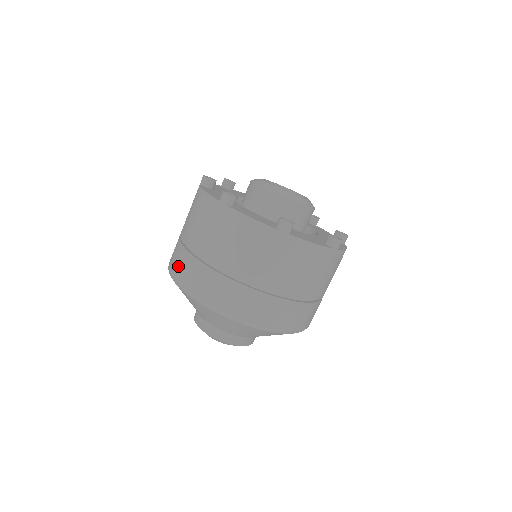
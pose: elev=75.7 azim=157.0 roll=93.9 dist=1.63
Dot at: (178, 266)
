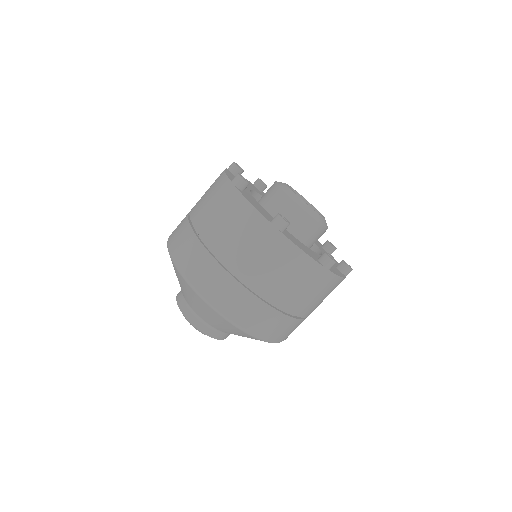
Dot at: (200, 273)
